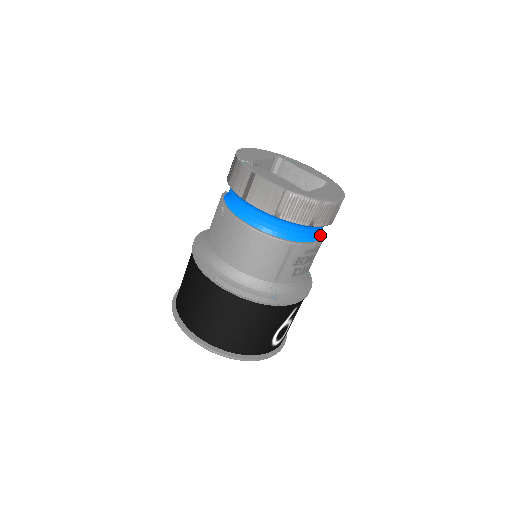
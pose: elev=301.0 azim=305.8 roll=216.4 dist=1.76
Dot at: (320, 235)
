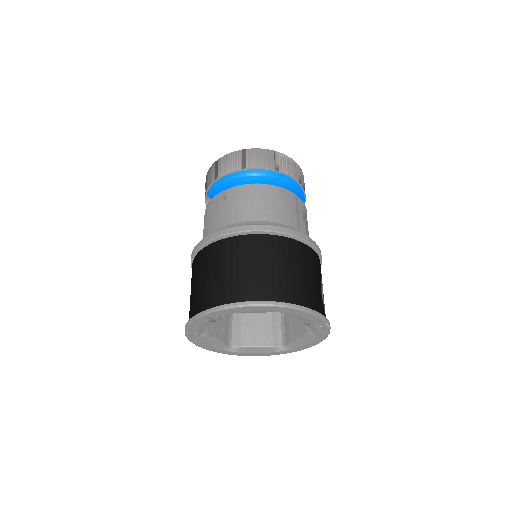
Dot at: occluded
